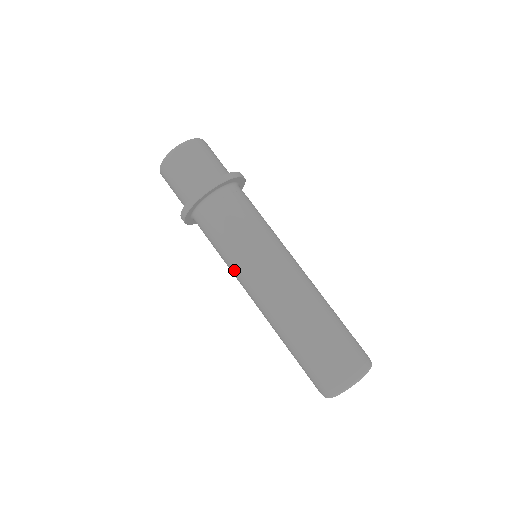
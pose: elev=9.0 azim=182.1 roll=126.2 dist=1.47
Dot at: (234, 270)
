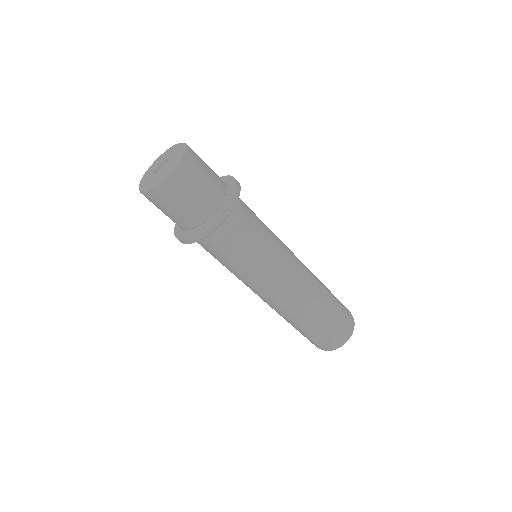
Dot at: (248, 280)
